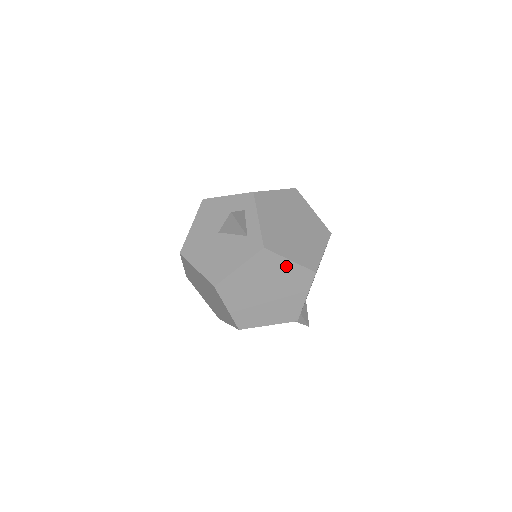
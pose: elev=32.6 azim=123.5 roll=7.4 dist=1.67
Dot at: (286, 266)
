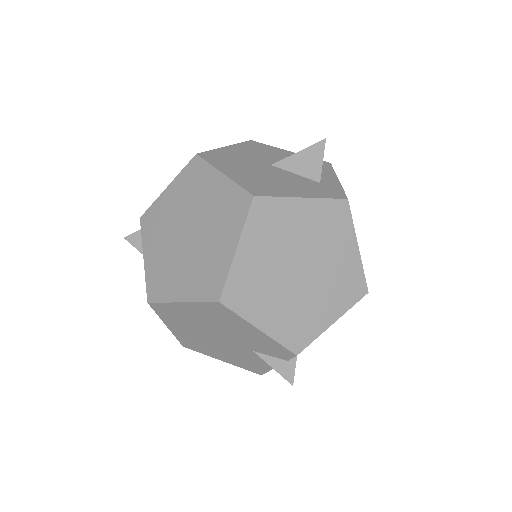
Dot at: (348, 250)
